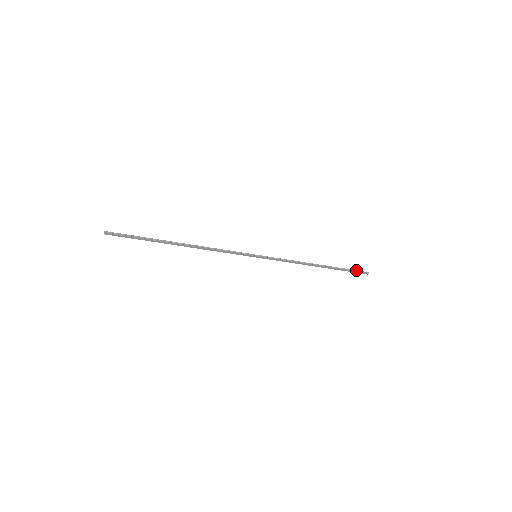
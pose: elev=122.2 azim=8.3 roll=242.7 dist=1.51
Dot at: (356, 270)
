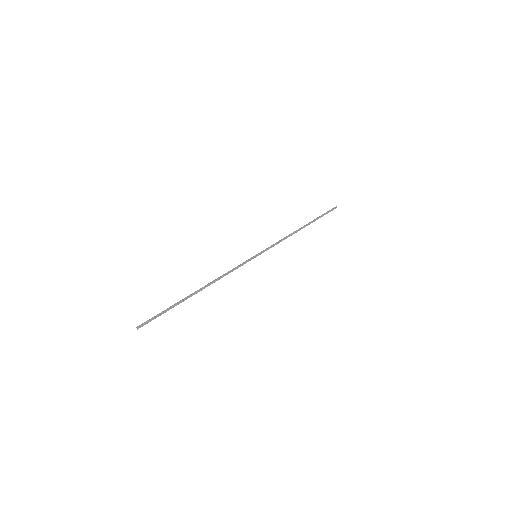
Dot at: (328, 211)
